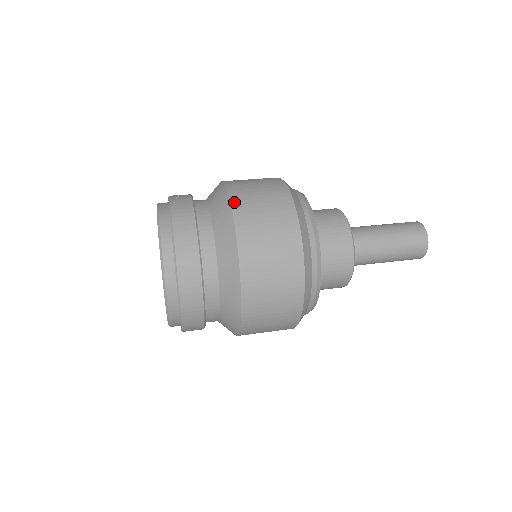
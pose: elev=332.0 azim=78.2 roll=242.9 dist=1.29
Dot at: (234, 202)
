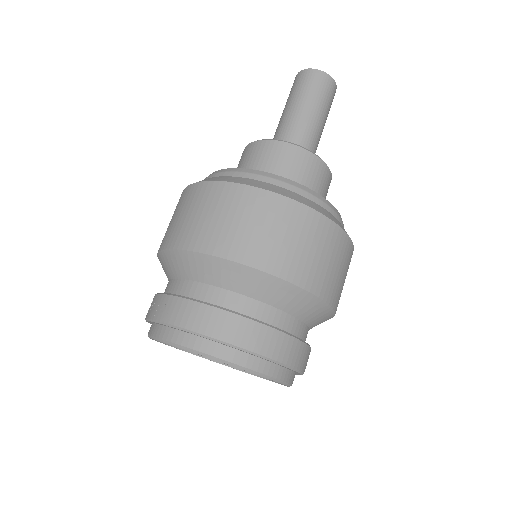
Dot at: (202, 249)
